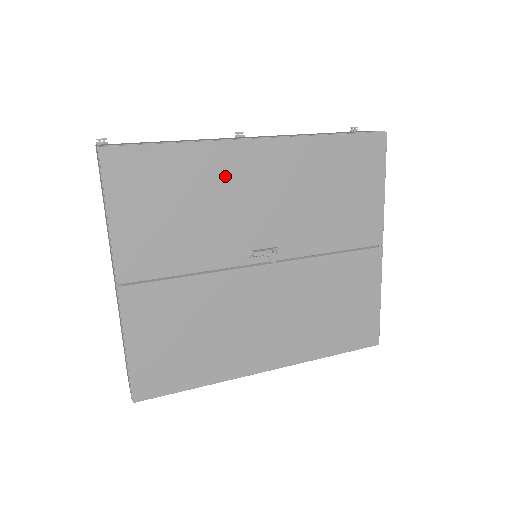
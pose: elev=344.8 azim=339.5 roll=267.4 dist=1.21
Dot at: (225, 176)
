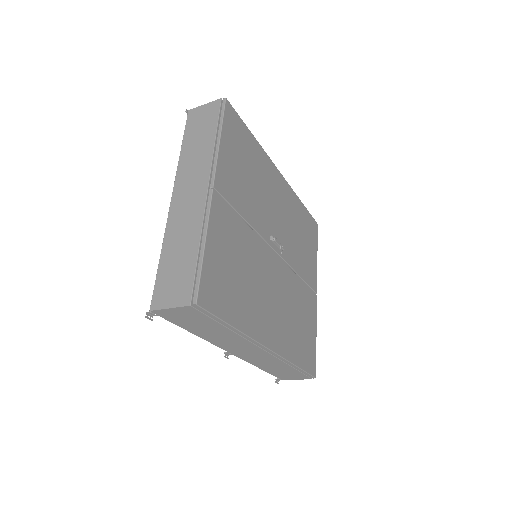
Dot at: (267, 177)
